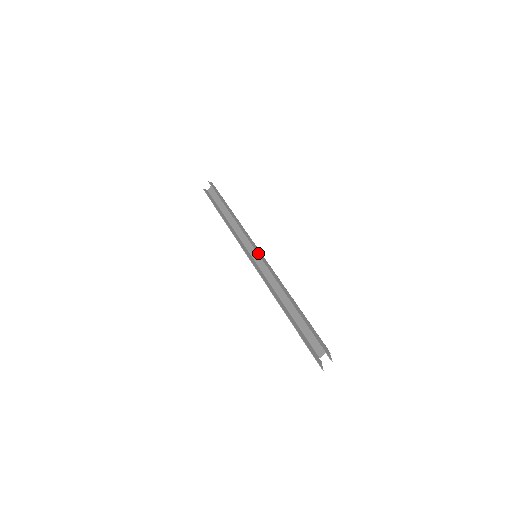
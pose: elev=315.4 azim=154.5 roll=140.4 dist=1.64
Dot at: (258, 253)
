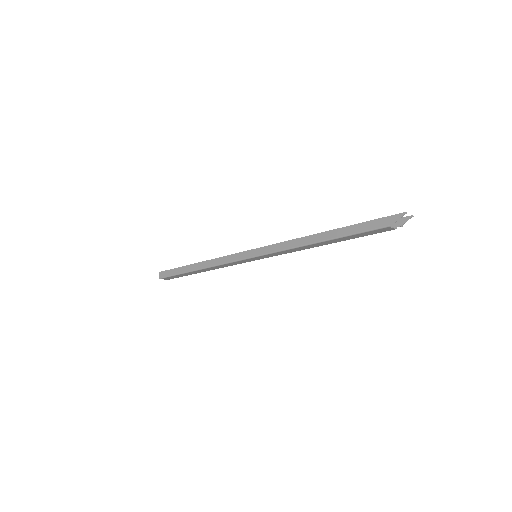
Dot at: occluded
